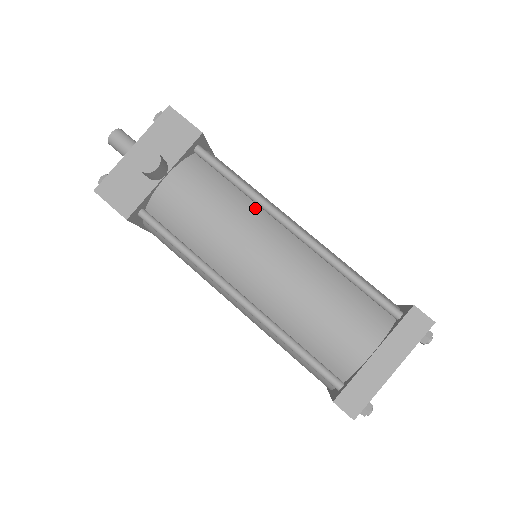
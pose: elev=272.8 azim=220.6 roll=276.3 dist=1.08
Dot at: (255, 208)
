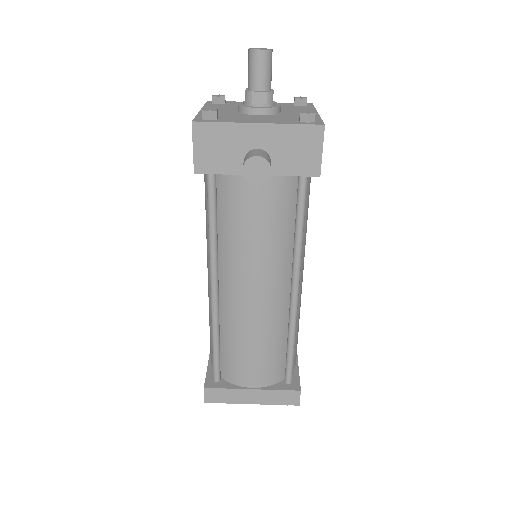
Dot at: (289, 254)
